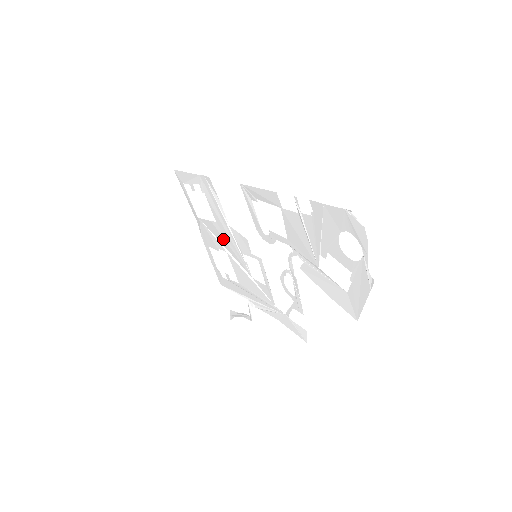
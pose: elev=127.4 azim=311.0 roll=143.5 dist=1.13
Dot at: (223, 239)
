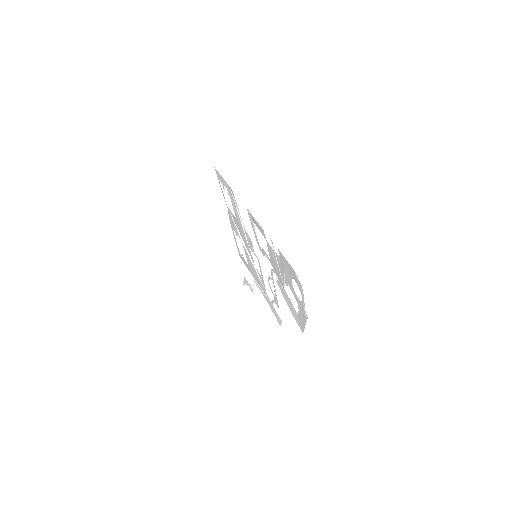
Dot at: (240, 231)
